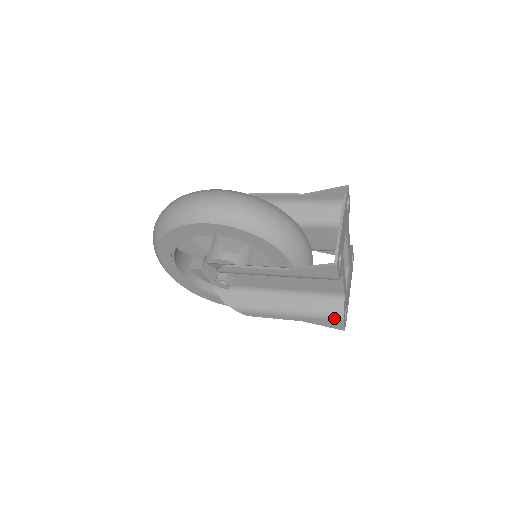
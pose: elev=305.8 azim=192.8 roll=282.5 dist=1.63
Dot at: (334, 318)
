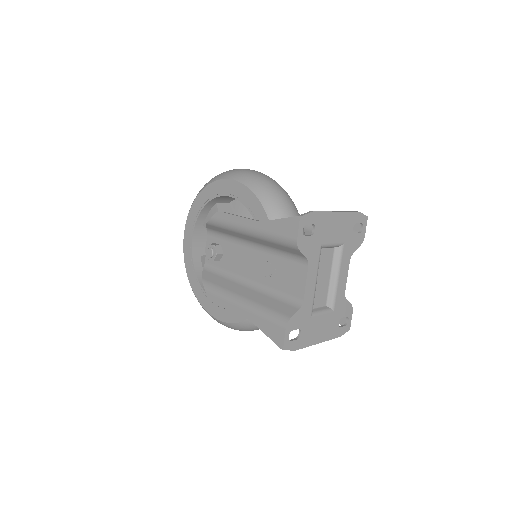
Dot at: (279, 321)
